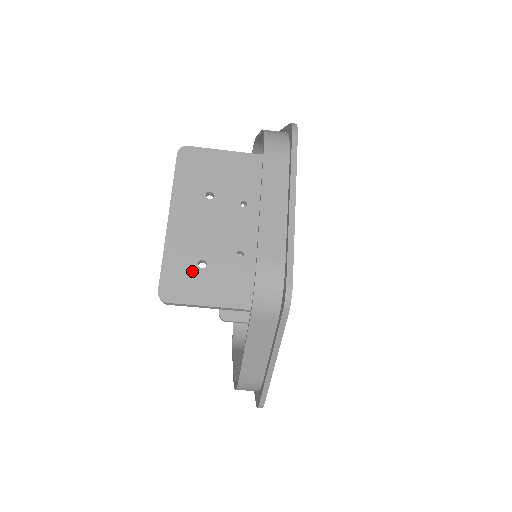
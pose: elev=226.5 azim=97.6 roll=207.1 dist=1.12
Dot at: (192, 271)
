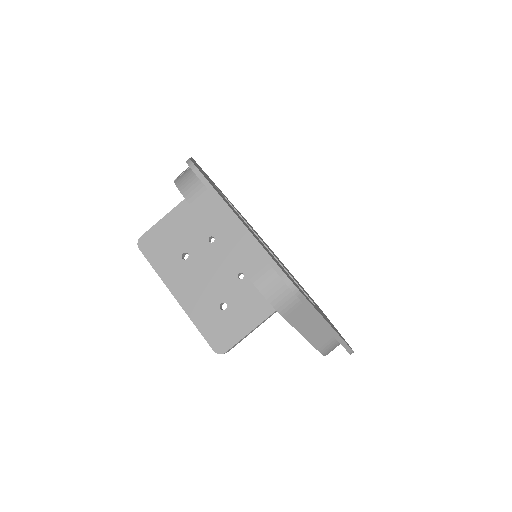
Dot at: (221, 317)
